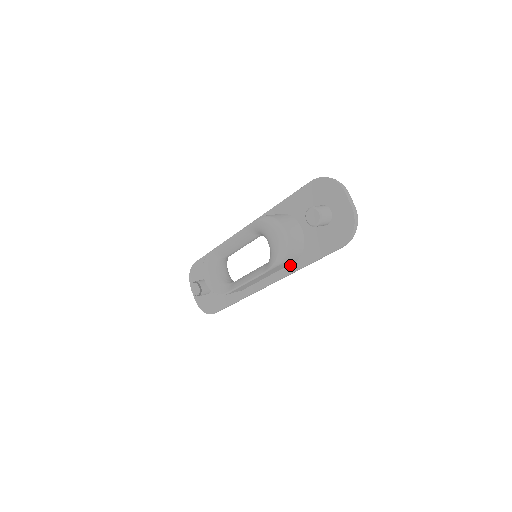
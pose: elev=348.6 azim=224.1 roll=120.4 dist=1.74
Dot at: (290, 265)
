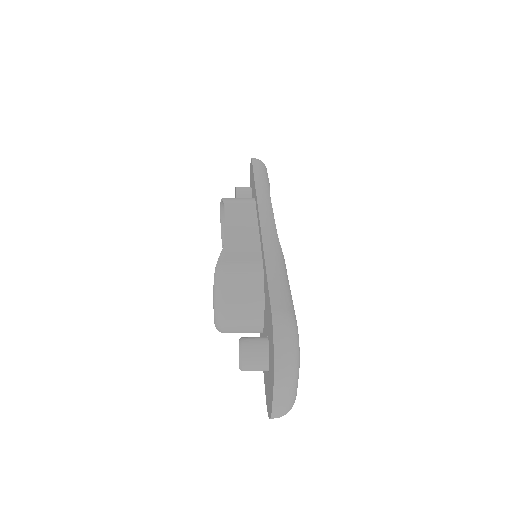
Dot at: occluded
